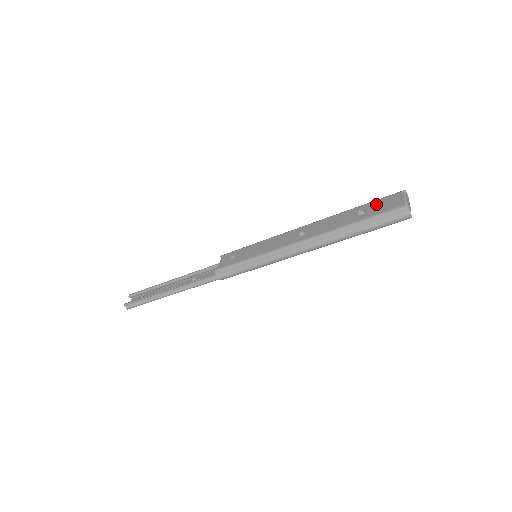
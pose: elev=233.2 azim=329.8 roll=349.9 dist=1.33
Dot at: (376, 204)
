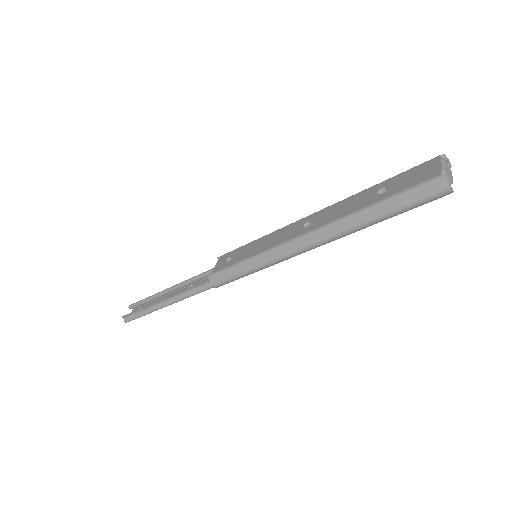
Dot at: (402, 177)
